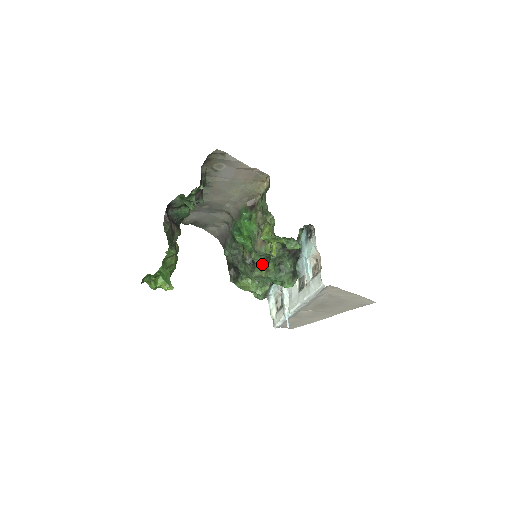
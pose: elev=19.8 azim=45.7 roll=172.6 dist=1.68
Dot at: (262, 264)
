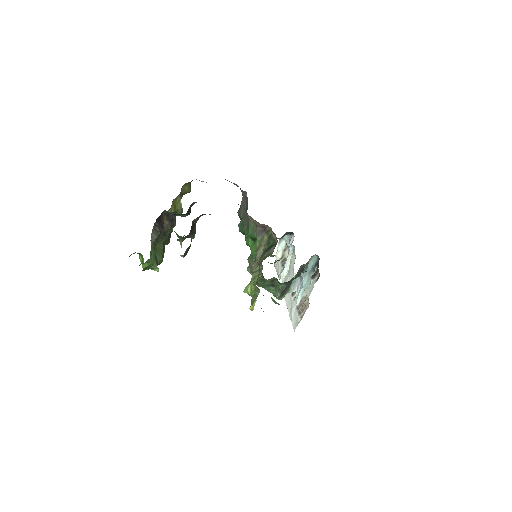
Dot at: occluded
